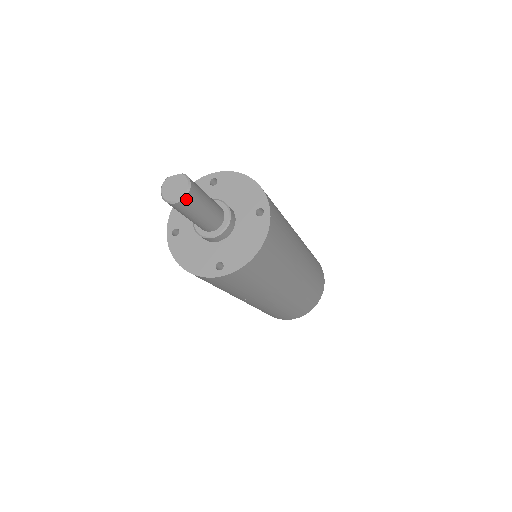
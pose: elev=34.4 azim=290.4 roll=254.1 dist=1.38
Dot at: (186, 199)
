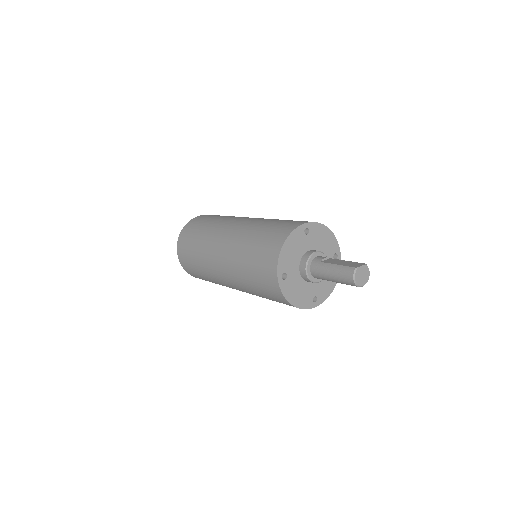
Dot at: (365, 282)
